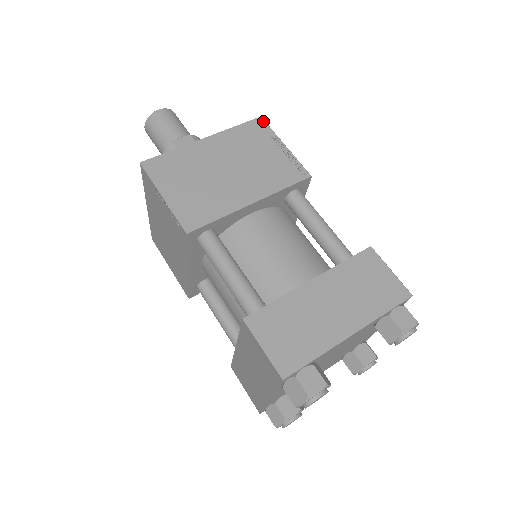
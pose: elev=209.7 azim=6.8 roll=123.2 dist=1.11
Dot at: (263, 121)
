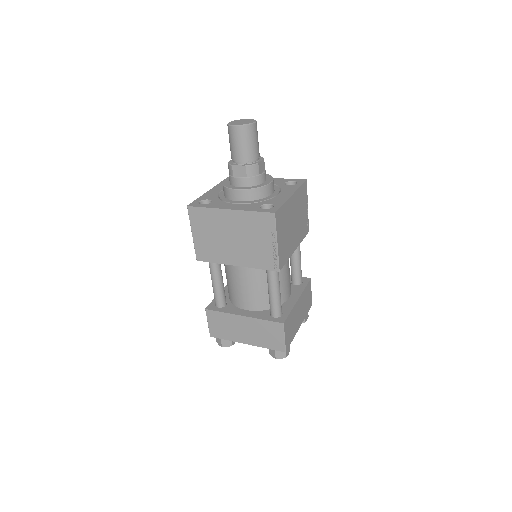
Dot at: occluded
